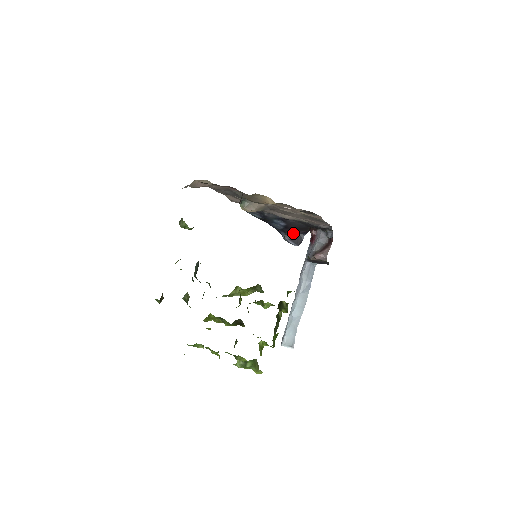
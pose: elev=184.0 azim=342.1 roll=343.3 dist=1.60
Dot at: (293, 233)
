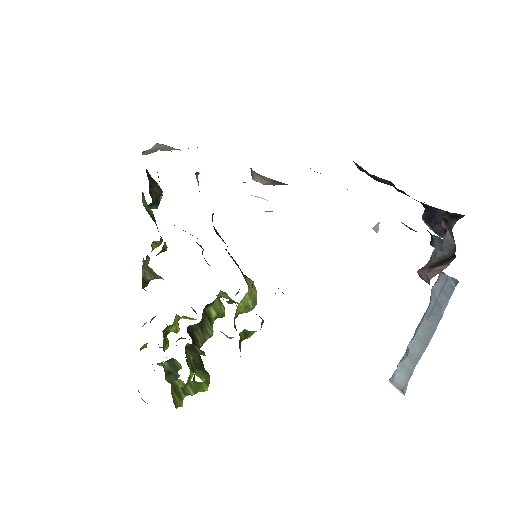
Dot at: (434, 213)
